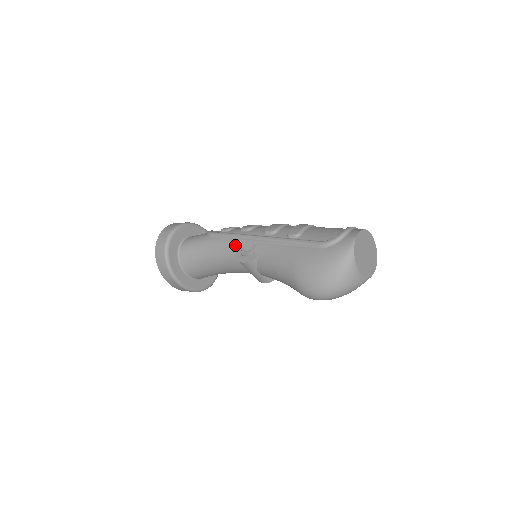
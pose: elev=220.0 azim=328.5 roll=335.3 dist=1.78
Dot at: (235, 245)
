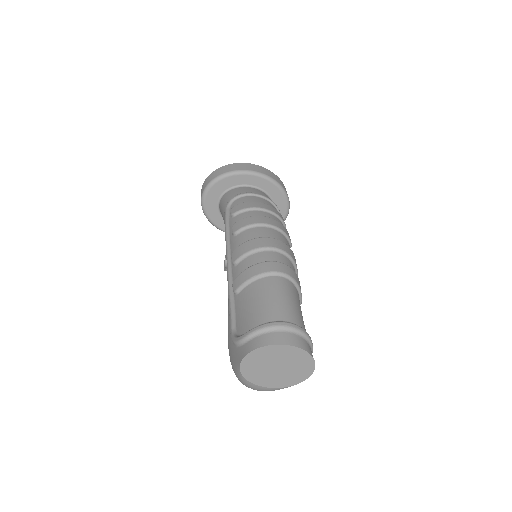
Dot at: occluded
